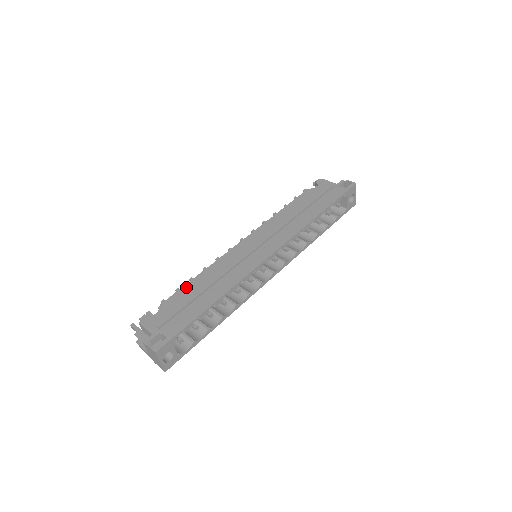
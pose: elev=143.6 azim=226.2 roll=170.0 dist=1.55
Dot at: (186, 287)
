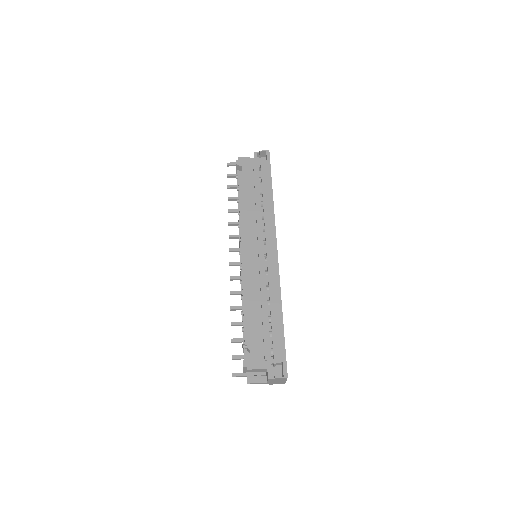
Dot at: (247, 318)
